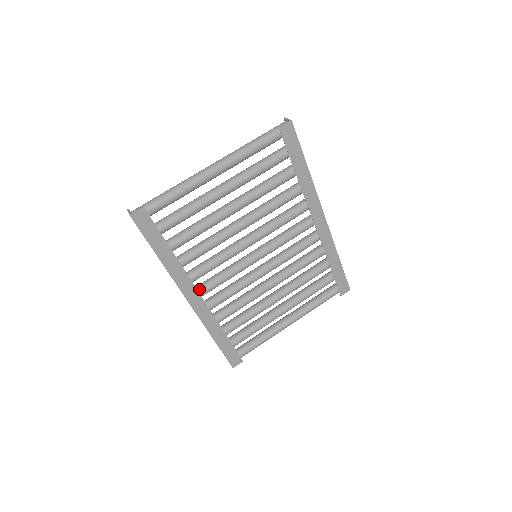
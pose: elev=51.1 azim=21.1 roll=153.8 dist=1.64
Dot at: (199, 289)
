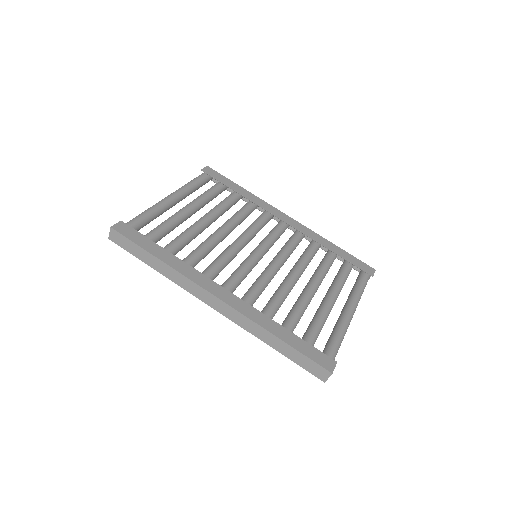
Dot at: occluded
